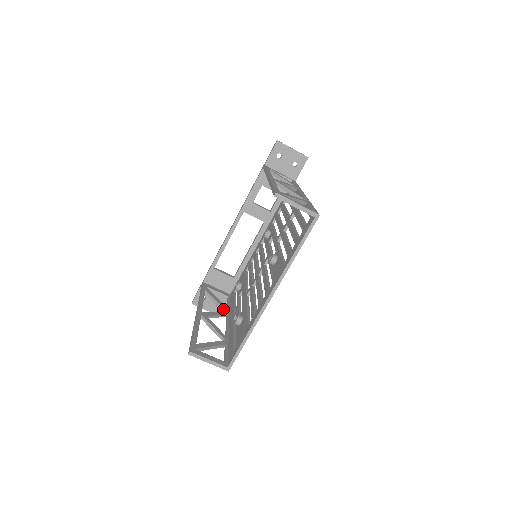
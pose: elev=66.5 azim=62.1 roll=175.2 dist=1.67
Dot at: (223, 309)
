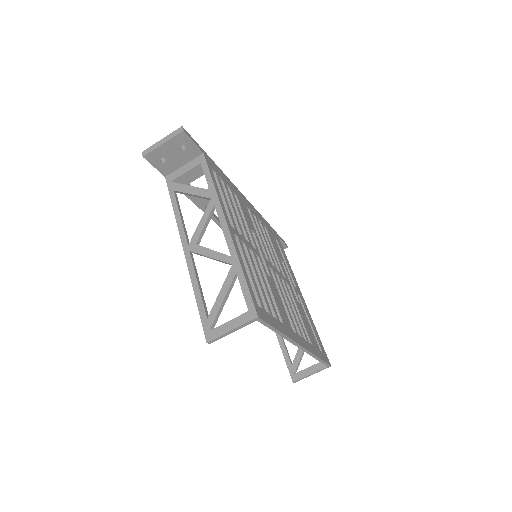
Dot at: occluded
